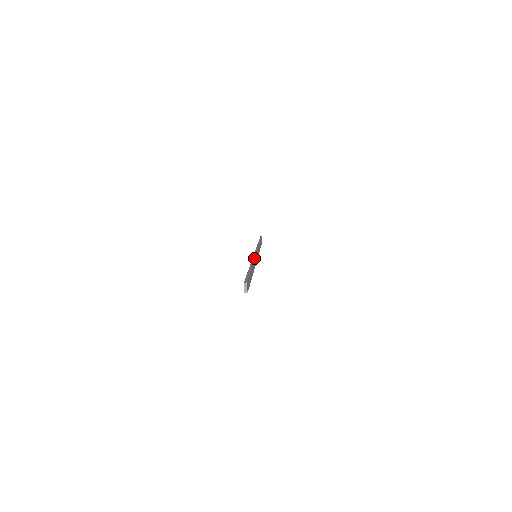
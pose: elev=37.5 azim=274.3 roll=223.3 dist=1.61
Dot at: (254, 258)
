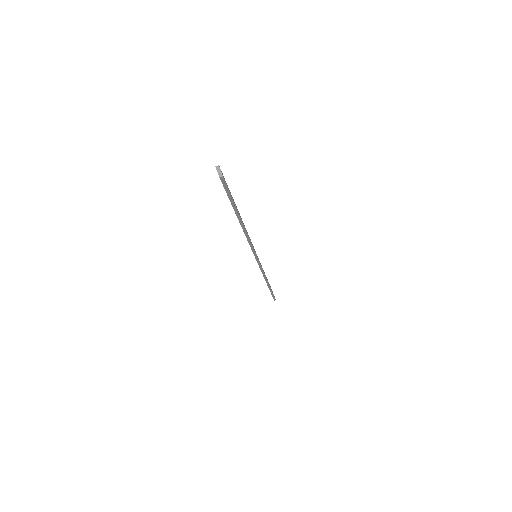
Dot at: occluded
